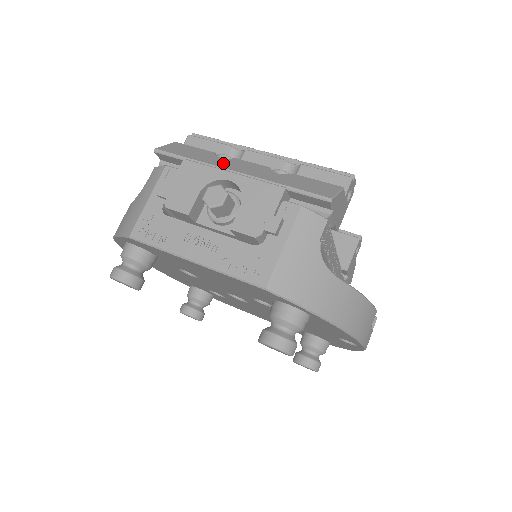
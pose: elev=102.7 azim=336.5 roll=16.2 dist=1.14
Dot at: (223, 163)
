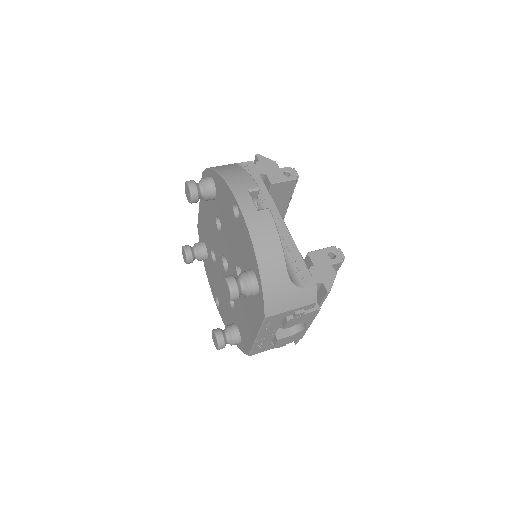
Dot at: occluded
